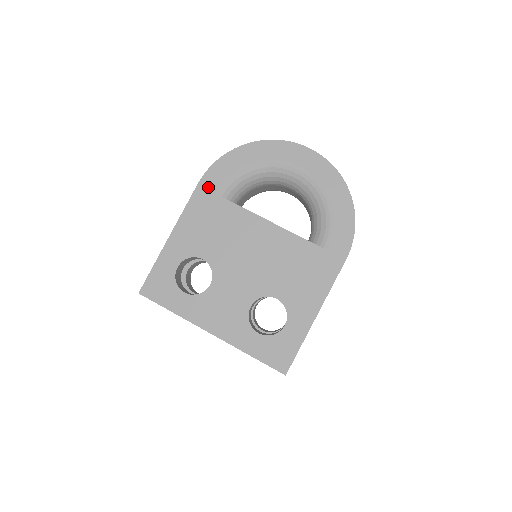
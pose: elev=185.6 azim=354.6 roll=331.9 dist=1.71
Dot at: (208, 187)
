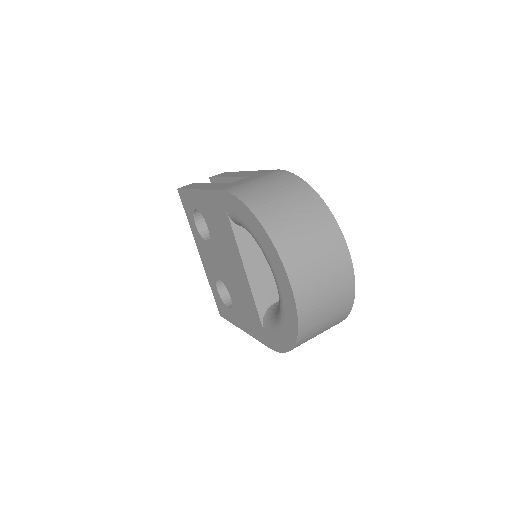
Dot at: (225, 202)
